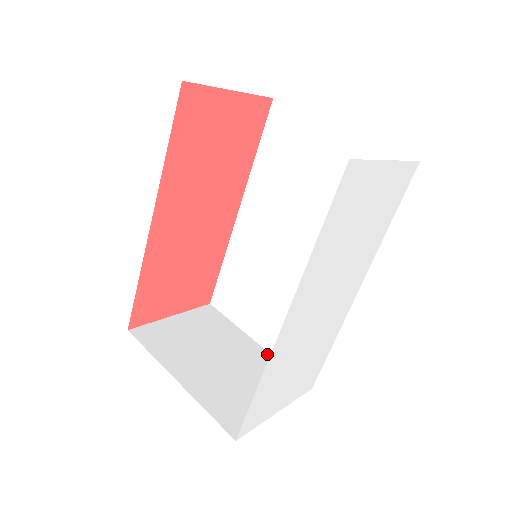
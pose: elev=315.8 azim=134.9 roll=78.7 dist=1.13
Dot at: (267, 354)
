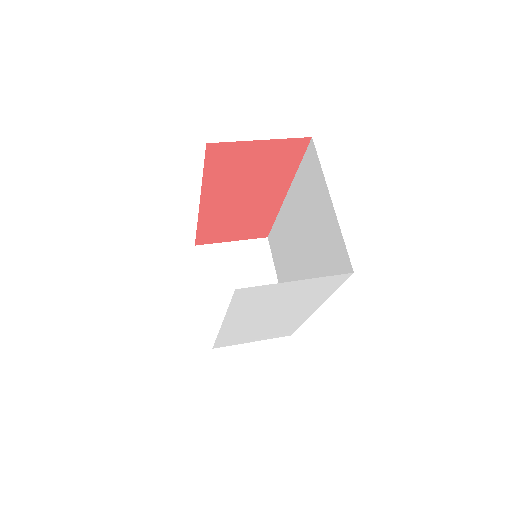
Dot at: occluded
